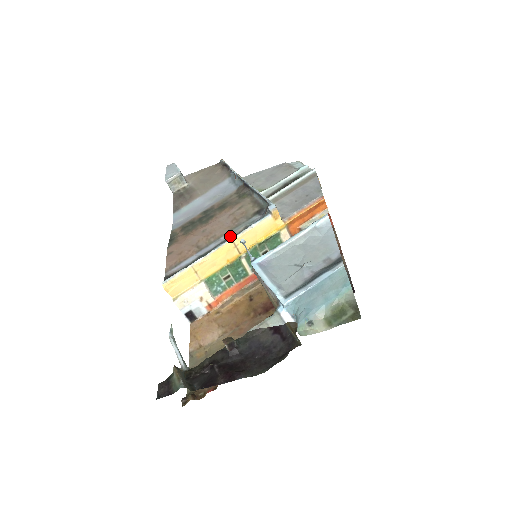
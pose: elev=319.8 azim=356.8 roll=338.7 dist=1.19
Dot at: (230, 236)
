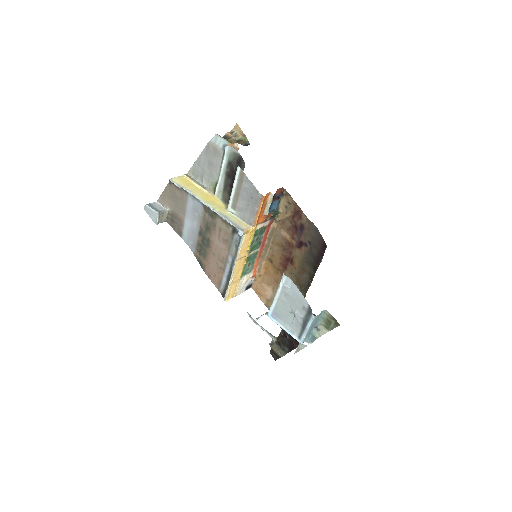
Dot at: (232, 256)
